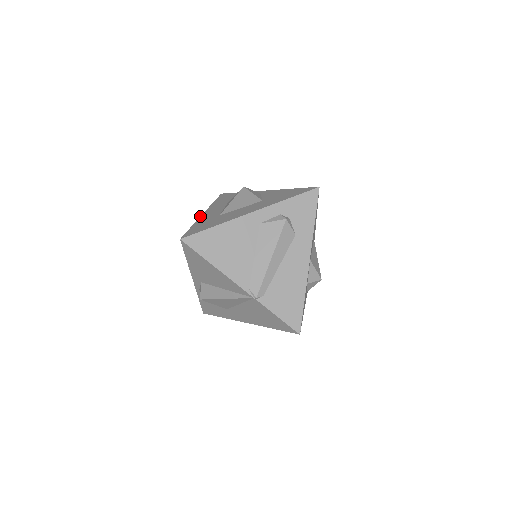
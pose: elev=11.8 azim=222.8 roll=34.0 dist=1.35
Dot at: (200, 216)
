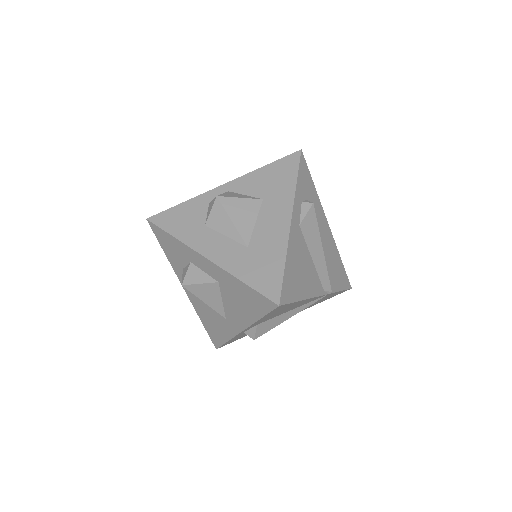
Dot at: (215, 264)
